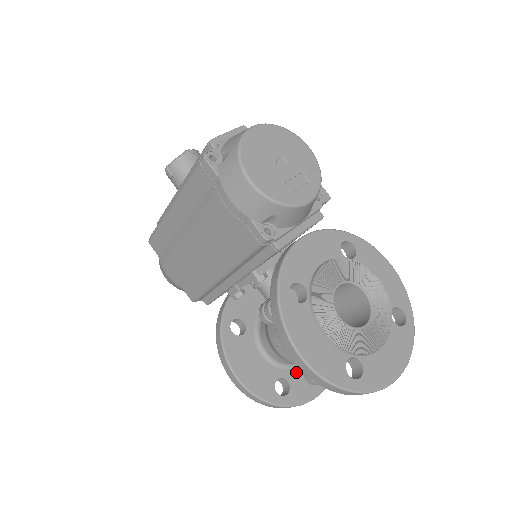
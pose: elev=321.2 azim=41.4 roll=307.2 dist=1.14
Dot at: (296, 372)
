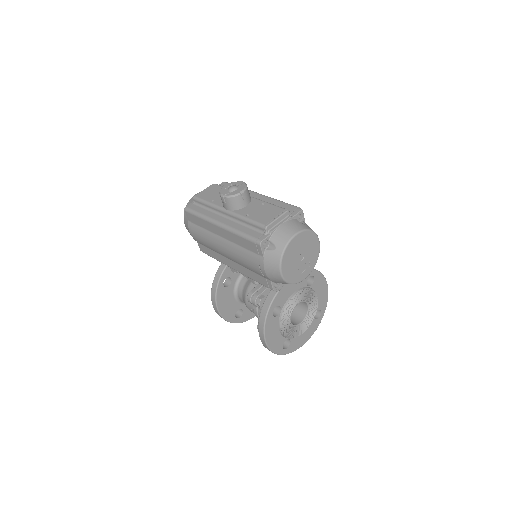
Dot at: occluded
